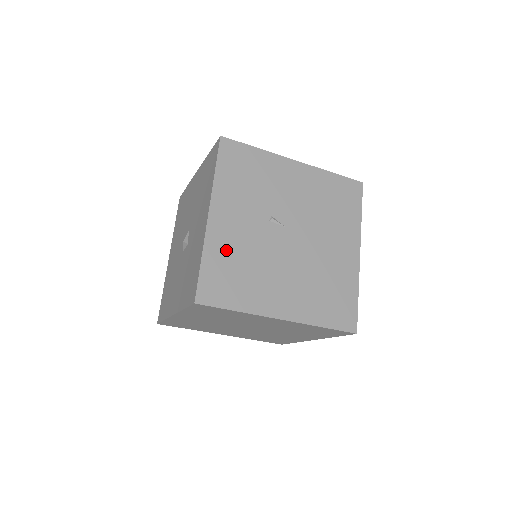
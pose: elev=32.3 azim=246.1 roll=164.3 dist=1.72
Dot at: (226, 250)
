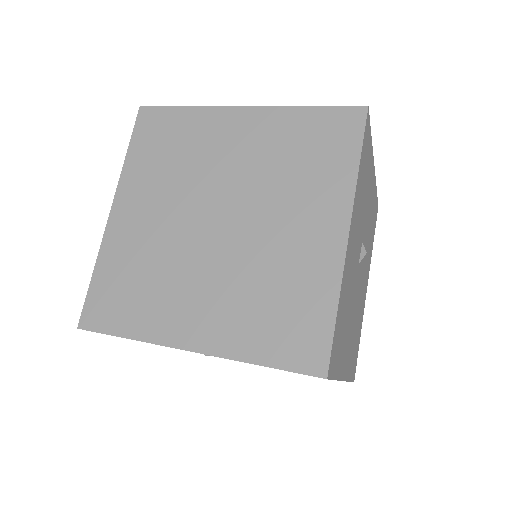
Dot at: occluded
